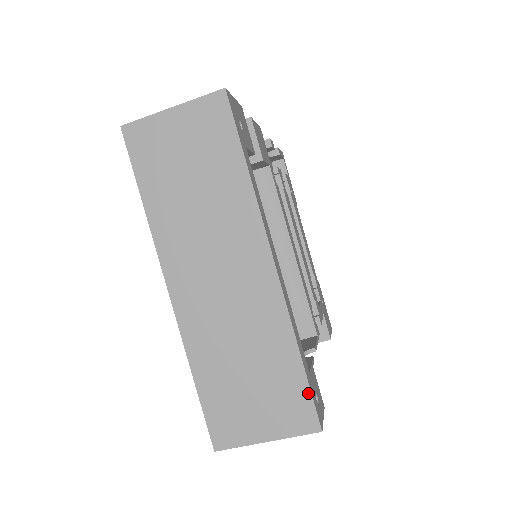
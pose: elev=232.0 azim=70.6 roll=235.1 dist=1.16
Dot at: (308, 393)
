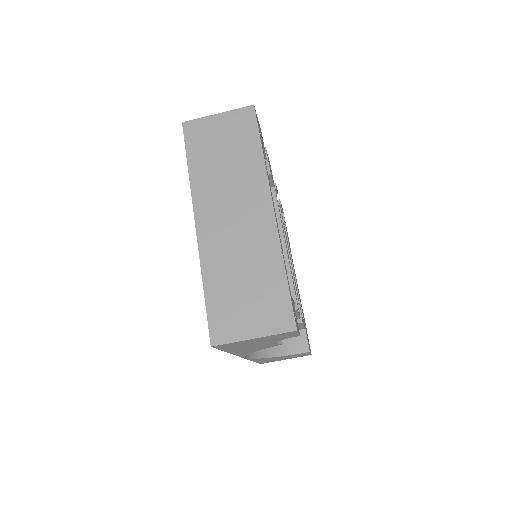
Dot at: (289, 300)
